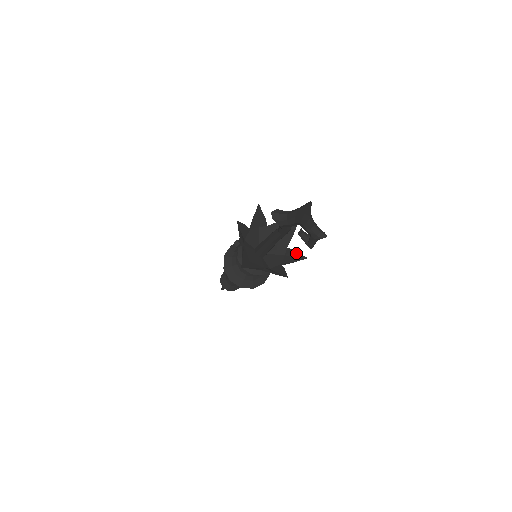
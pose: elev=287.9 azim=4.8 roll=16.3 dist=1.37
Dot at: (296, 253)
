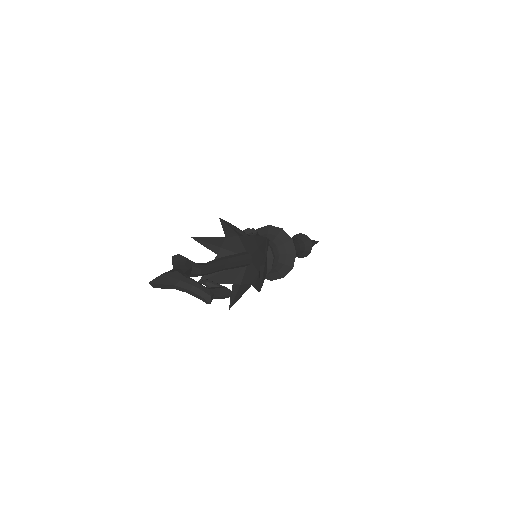
Dot at: (259, 279)
